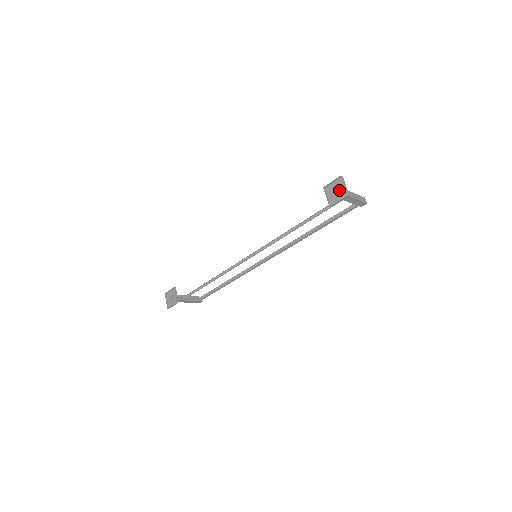
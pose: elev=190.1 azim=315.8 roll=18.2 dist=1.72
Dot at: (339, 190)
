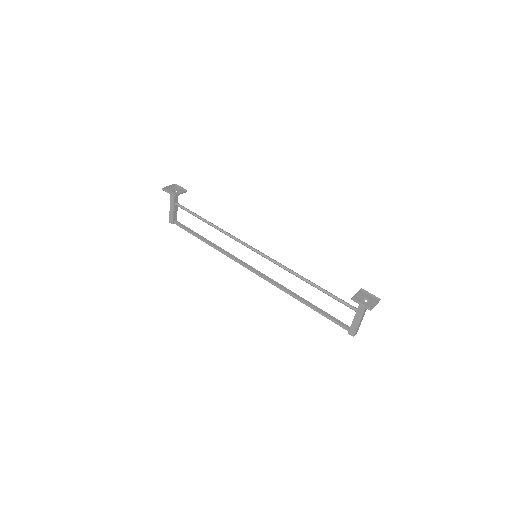
Dot at: occluded
